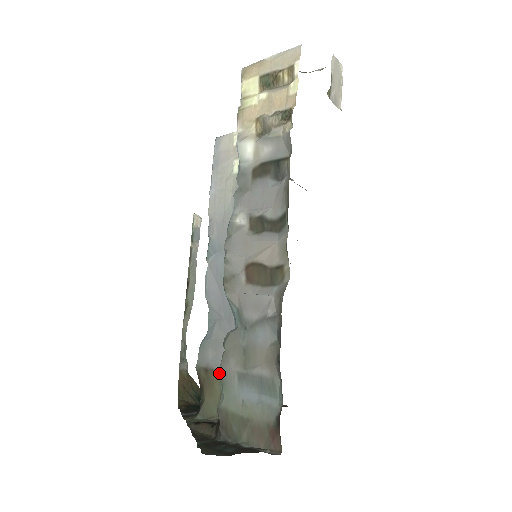
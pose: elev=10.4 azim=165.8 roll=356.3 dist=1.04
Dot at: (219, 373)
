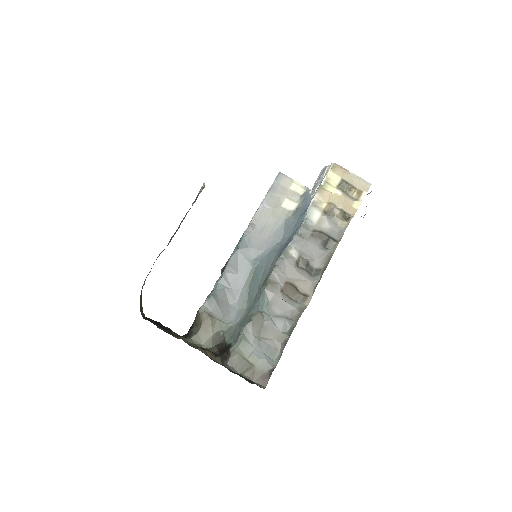
Dot at: (218, 322)
